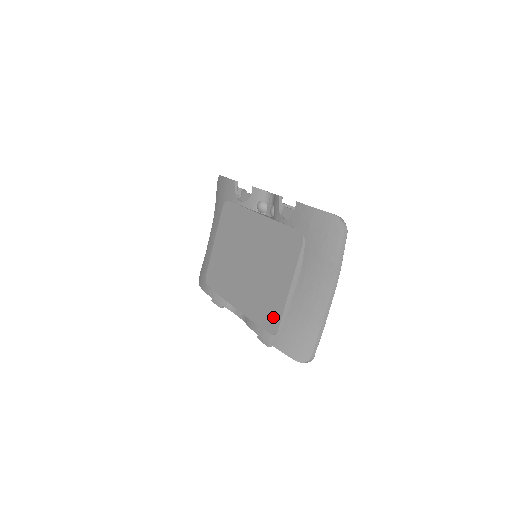
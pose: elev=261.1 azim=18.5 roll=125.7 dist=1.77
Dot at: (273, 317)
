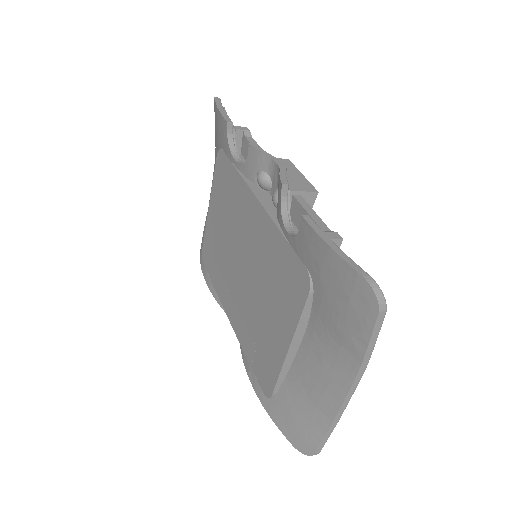
Dot at: (266, 373)
